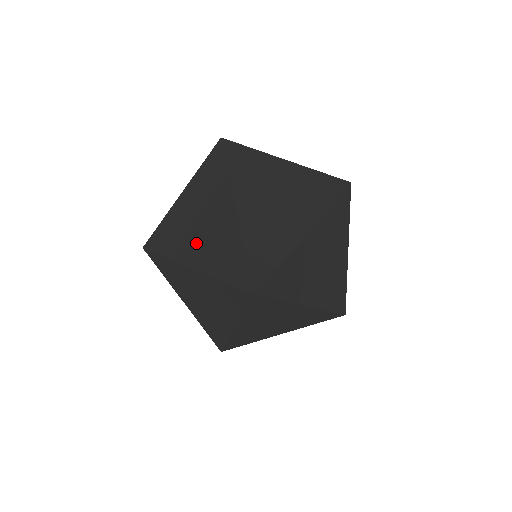
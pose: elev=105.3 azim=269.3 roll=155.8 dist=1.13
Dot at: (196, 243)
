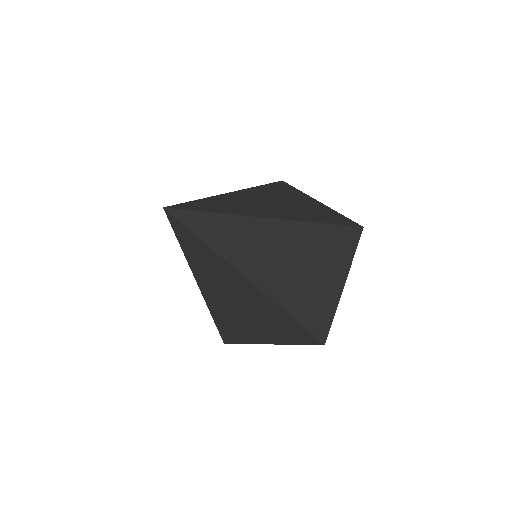
Dot at: occluded
